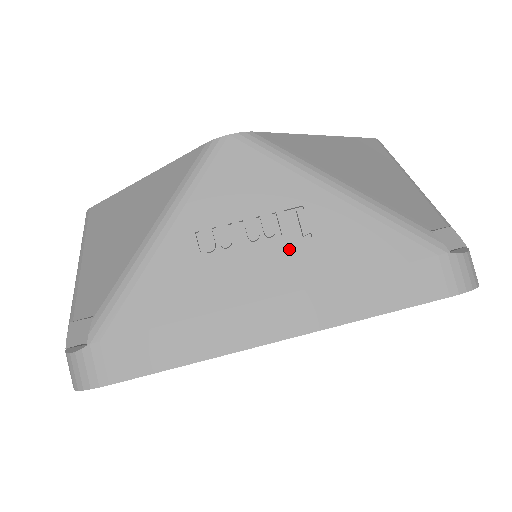
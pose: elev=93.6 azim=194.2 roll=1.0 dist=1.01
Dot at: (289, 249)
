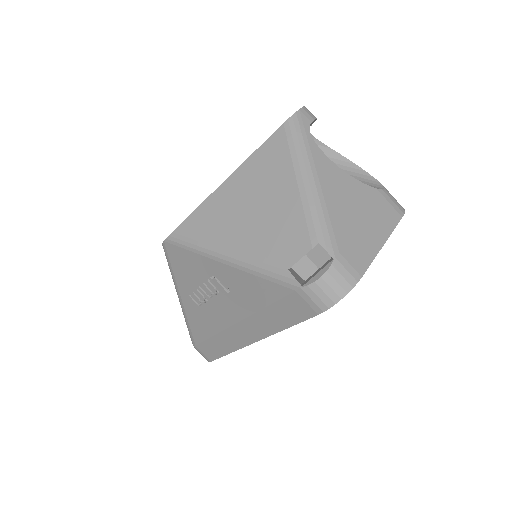
Dot at: (226, 298)
